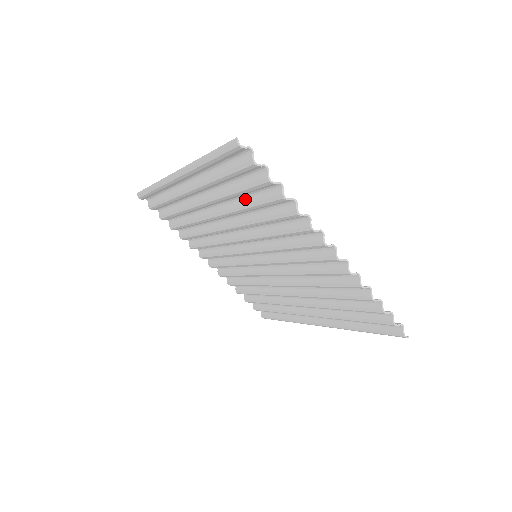
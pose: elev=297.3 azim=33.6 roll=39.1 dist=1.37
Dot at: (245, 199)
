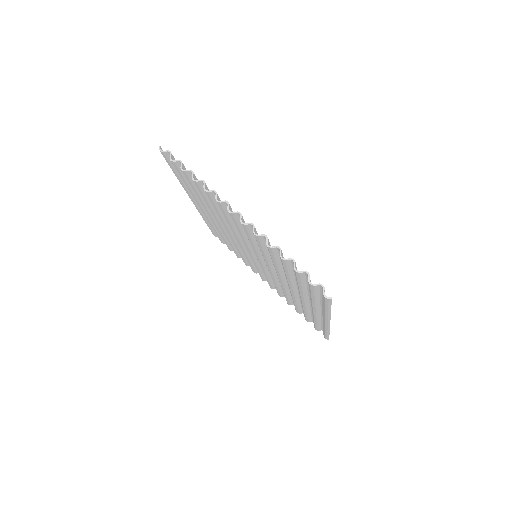
Dot at: occluded
